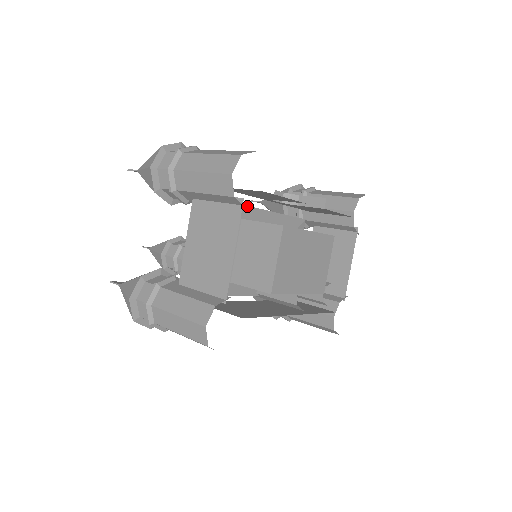
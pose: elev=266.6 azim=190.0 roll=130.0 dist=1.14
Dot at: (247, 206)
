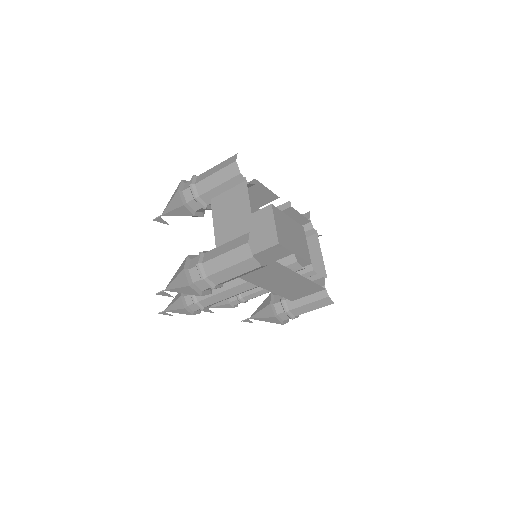
Dot at: occluded
